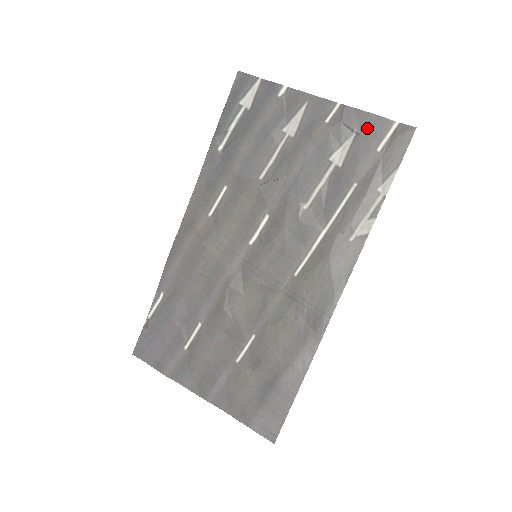
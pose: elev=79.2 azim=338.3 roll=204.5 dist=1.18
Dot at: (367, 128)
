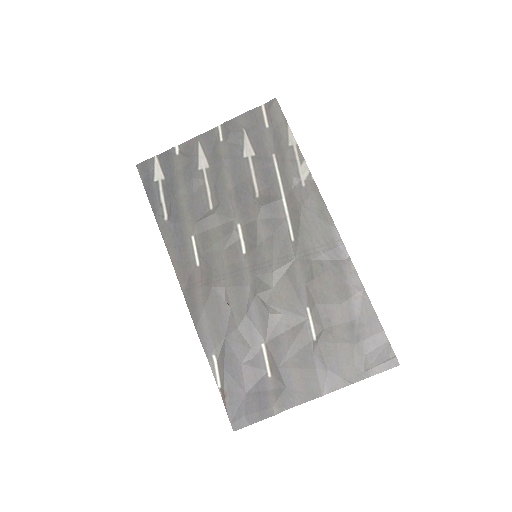
Dot at: (249, 122)
